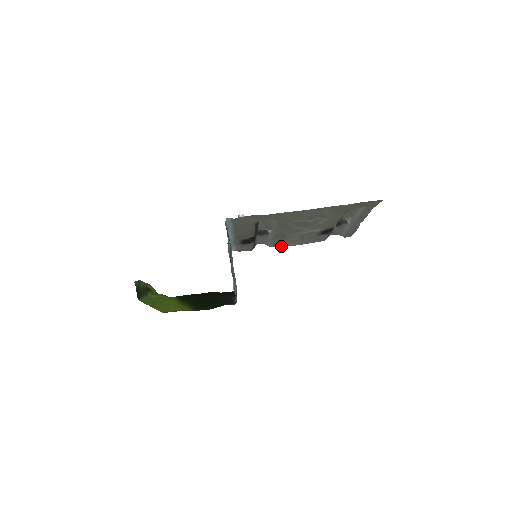
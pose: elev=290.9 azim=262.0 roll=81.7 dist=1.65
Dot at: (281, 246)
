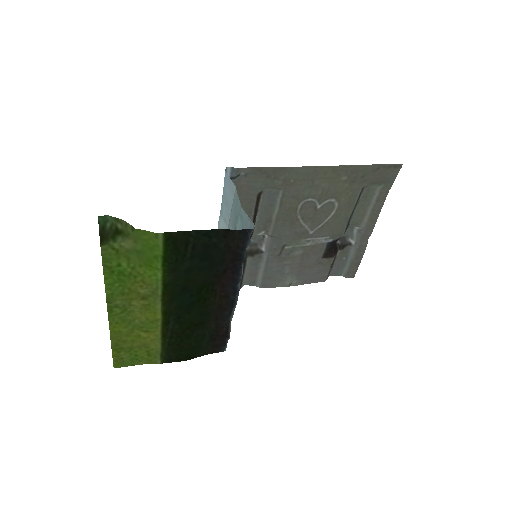
Dot at: (274, 286)
